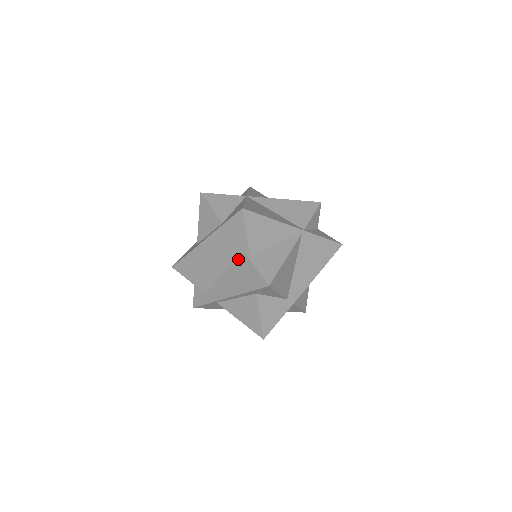
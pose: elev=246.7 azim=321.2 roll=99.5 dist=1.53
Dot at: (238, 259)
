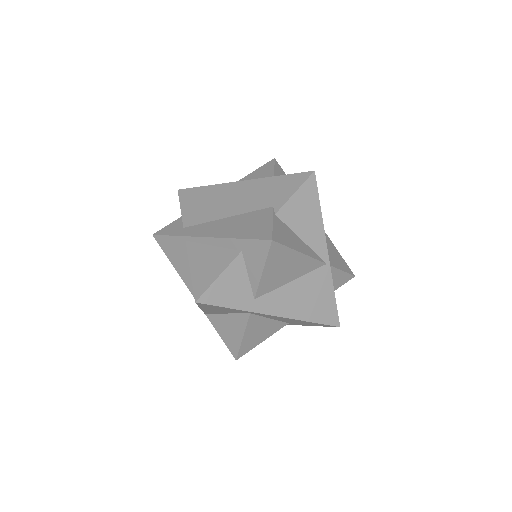
Dot at: (259, 210)
